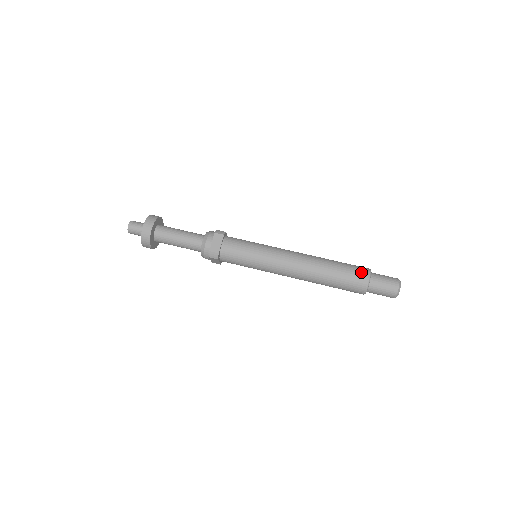
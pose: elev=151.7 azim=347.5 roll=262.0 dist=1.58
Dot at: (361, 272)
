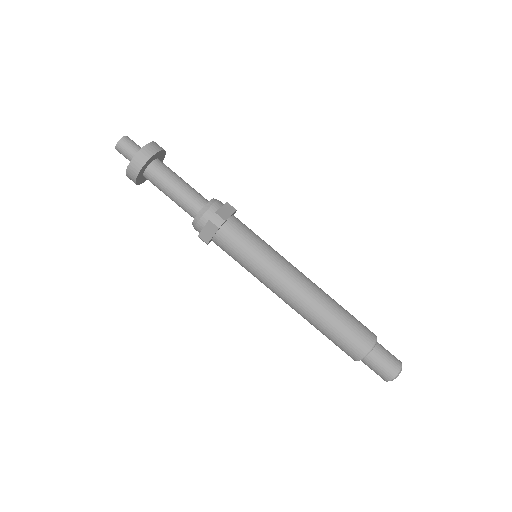
Dot at: (369, 330)
